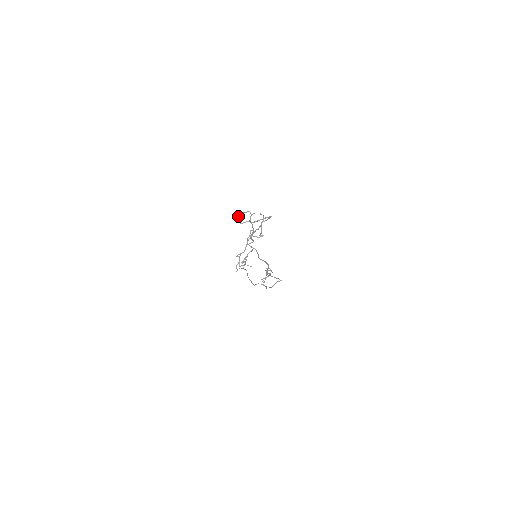
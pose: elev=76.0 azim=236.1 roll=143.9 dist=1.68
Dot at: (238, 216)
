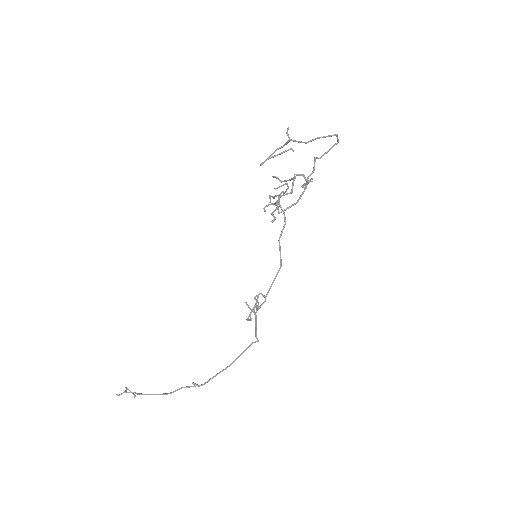
Dot at: (276, 150)
